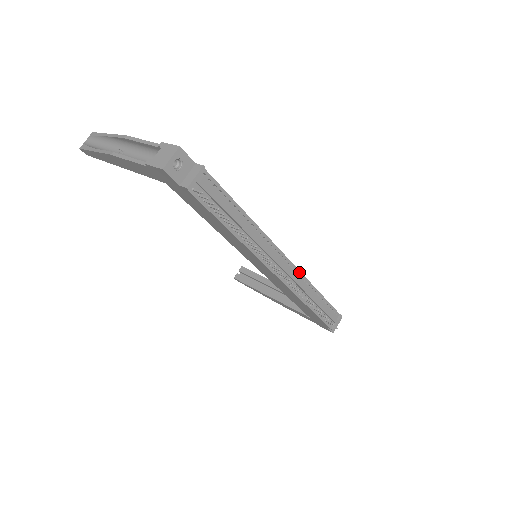
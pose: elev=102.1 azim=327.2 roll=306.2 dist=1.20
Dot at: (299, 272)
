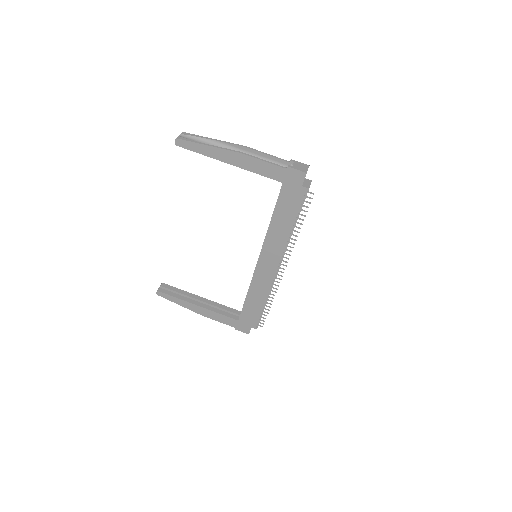
Dot at: occluded
